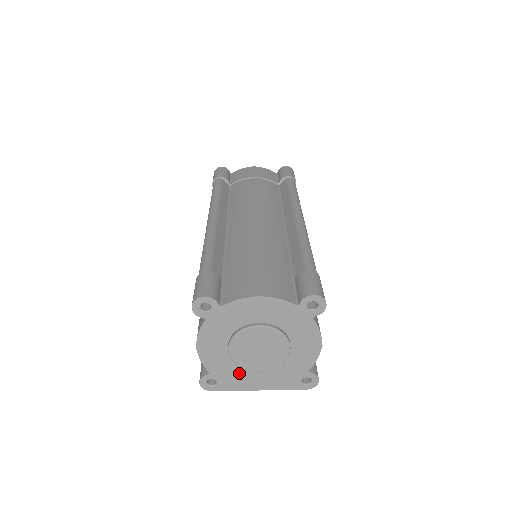
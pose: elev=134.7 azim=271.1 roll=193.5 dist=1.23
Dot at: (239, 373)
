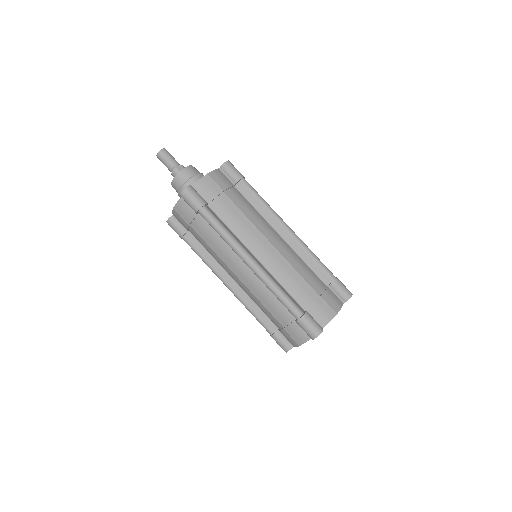
Dot at: occluded
